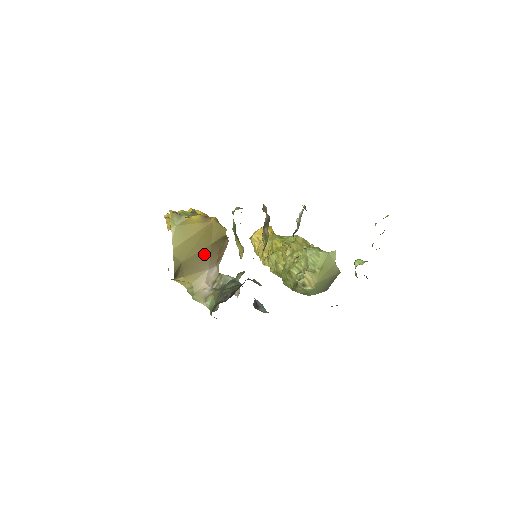
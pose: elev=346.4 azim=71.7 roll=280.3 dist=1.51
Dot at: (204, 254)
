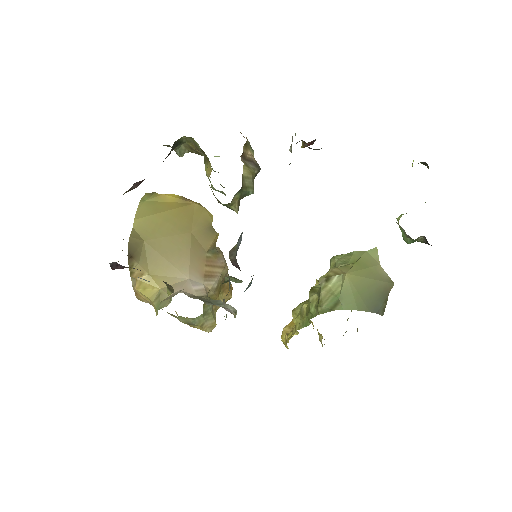
Dot at: (180, 245)
